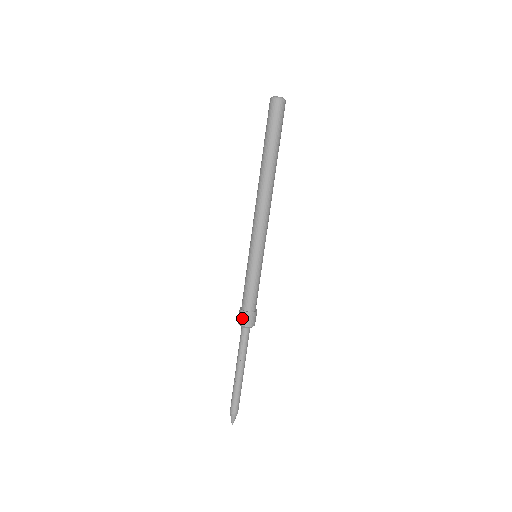
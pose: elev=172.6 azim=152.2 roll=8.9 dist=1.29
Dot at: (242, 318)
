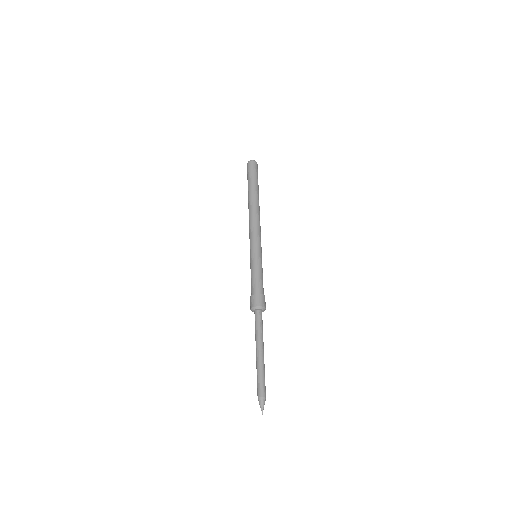
Dot at: (260, 300)
